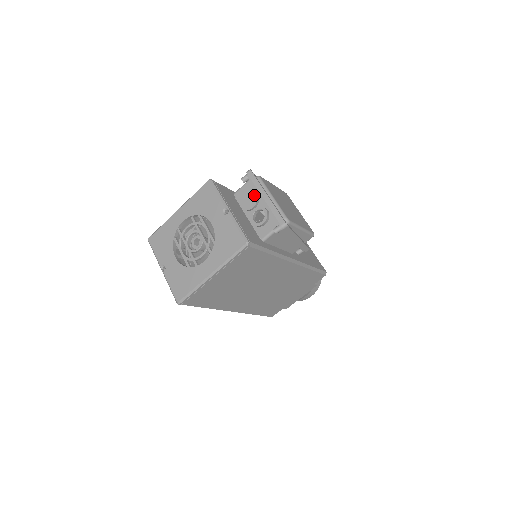
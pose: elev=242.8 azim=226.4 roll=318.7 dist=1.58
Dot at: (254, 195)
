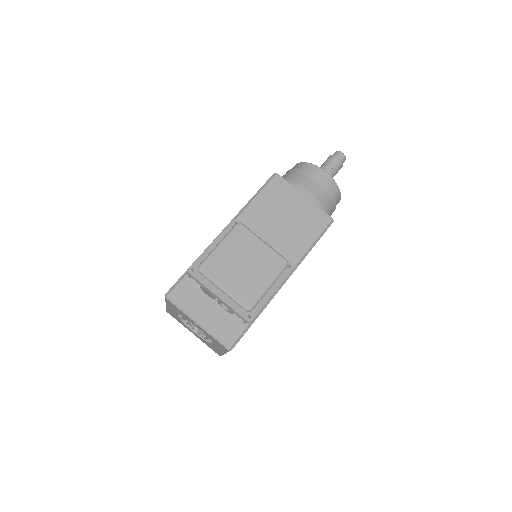
Dot at: (208, 292)
